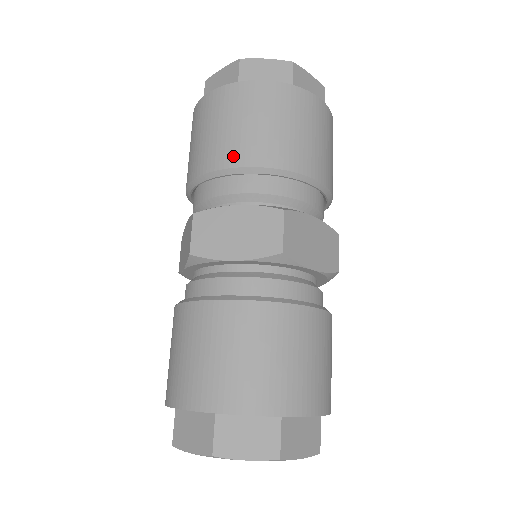
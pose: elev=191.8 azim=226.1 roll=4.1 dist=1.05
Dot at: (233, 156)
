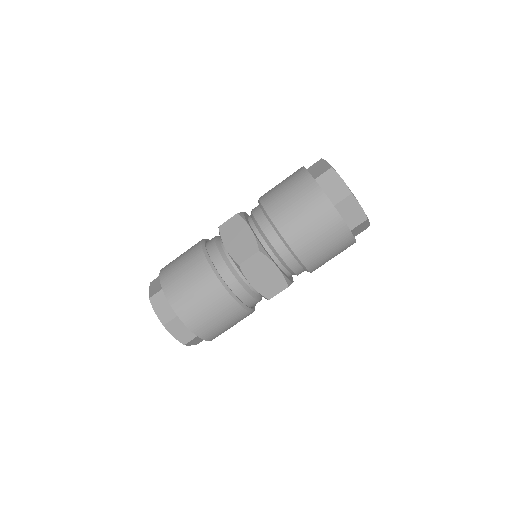
Dot at: (272, 208)
